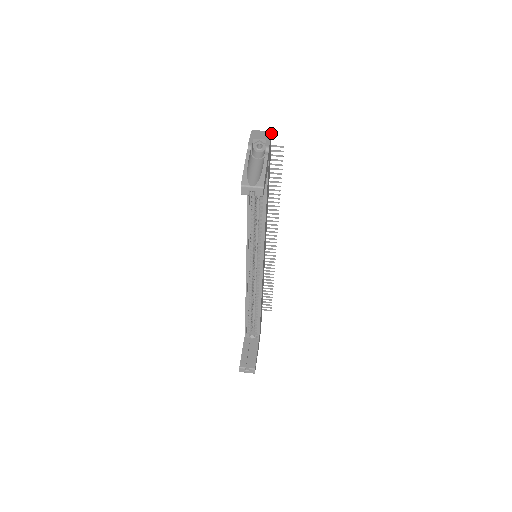
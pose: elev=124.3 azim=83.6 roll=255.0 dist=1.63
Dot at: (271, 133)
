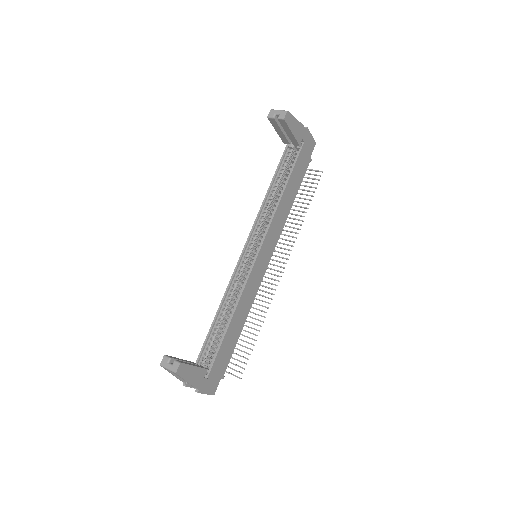
Dot at: occluded
